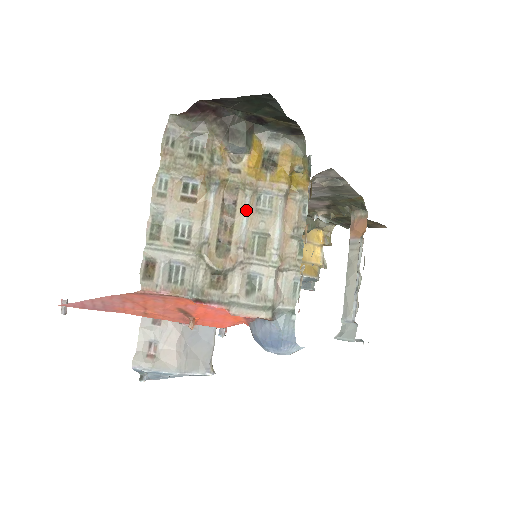
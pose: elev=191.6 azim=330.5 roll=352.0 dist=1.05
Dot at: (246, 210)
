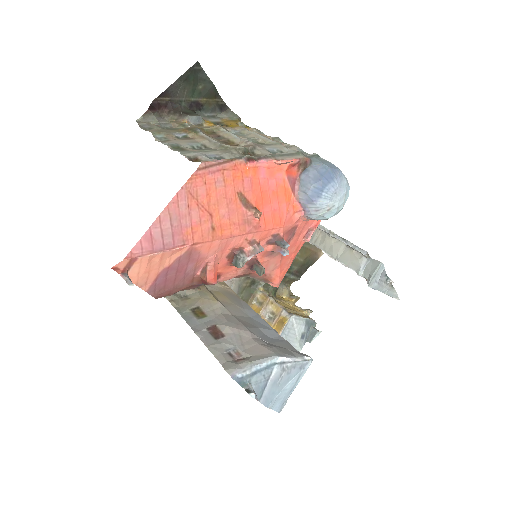
Dot at: (231, 133)
